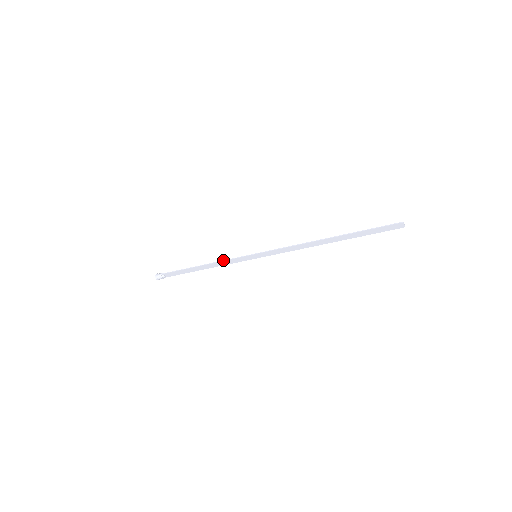
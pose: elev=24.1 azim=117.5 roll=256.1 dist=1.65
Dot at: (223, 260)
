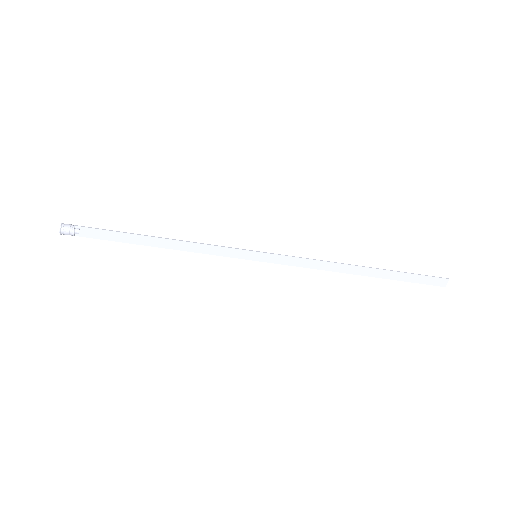
Dot at: (203, 243)
